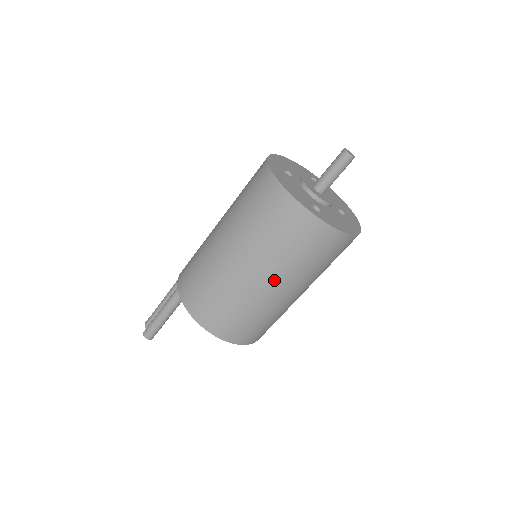
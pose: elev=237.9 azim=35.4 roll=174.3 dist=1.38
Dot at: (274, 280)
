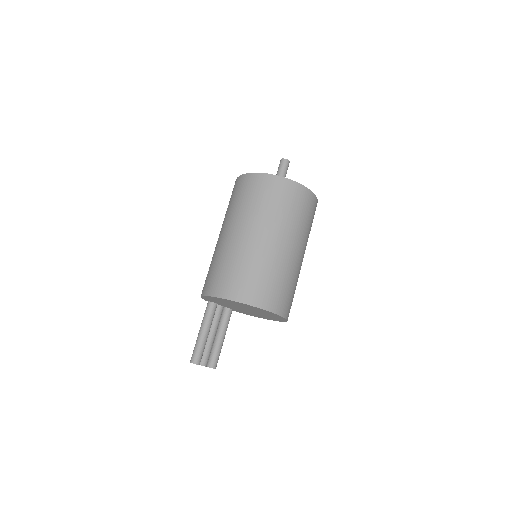
Dot at: (237, 227)
